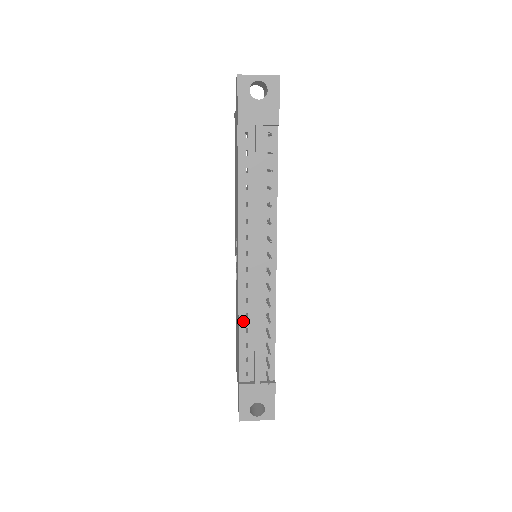
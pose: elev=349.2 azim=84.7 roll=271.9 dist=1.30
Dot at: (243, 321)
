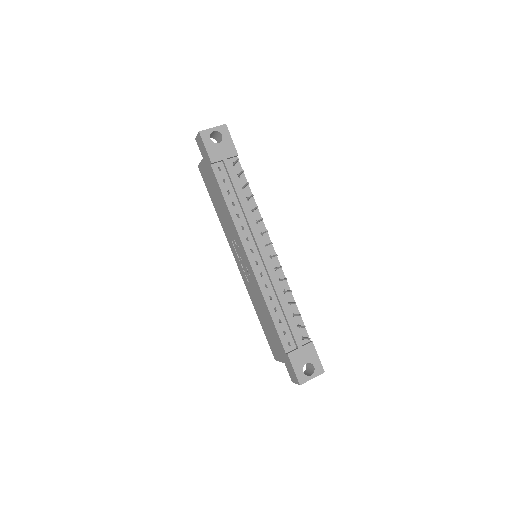
Dot at: (269, 303)
